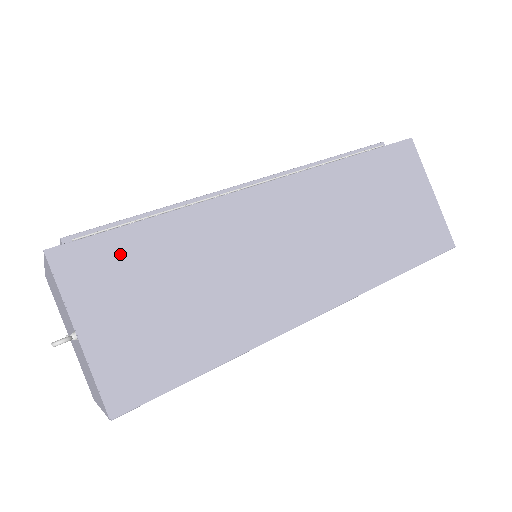
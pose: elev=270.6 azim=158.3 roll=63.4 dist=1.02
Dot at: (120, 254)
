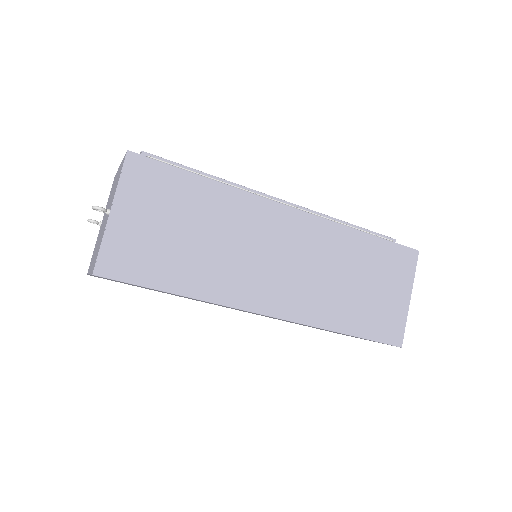
Dot at: (169, 184)
